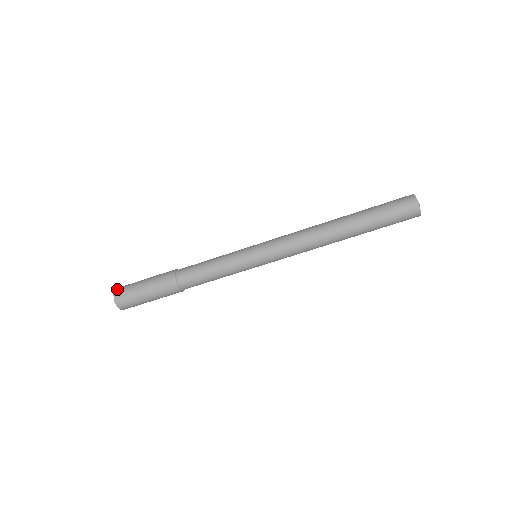
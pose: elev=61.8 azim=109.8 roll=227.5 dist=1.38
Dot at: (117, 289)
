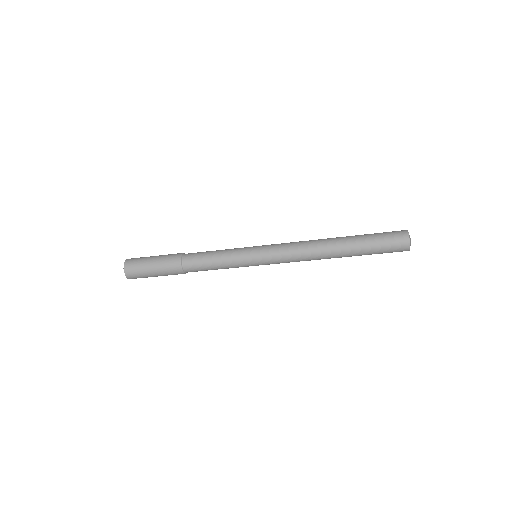
Dot at: (127, 263)
